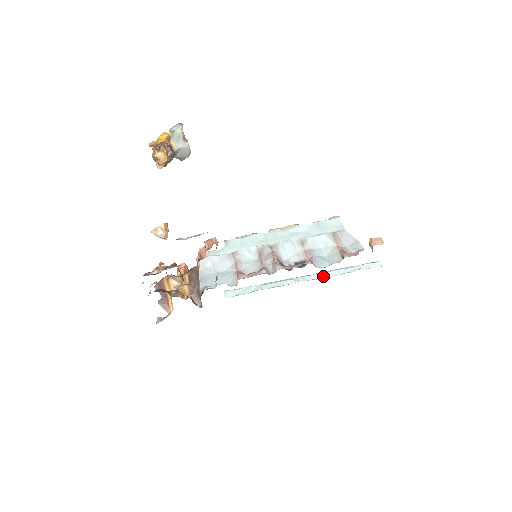
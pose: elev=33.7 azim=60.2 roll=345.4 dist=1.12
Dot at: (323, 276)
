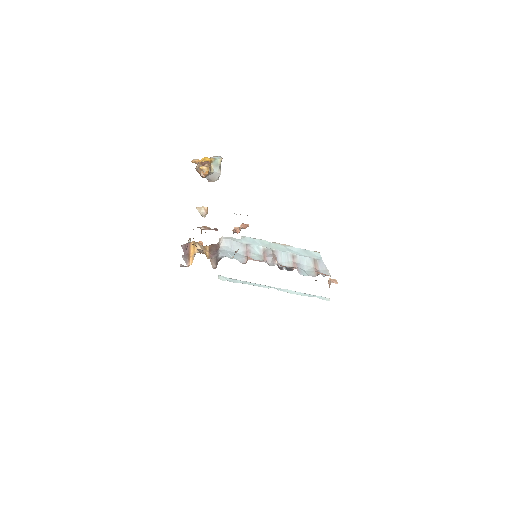
Dot at: (290, 292)
